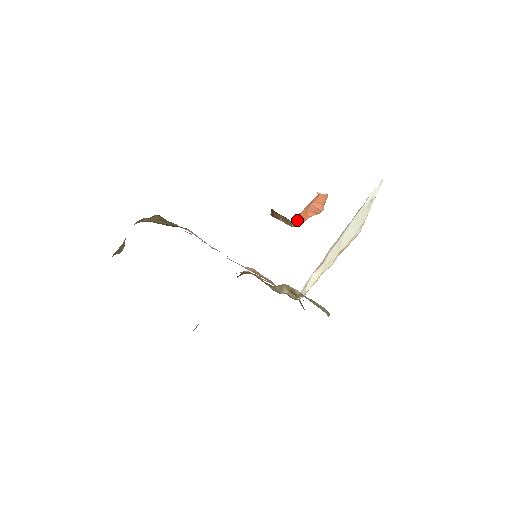
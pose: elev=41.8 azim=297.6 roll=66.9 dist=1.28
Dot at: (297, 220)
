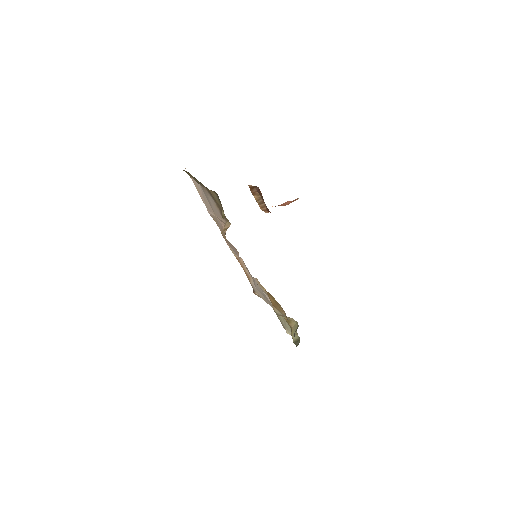
Dot at: occluded
